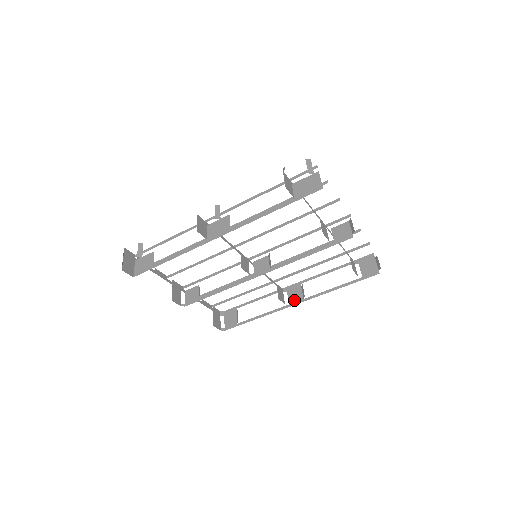
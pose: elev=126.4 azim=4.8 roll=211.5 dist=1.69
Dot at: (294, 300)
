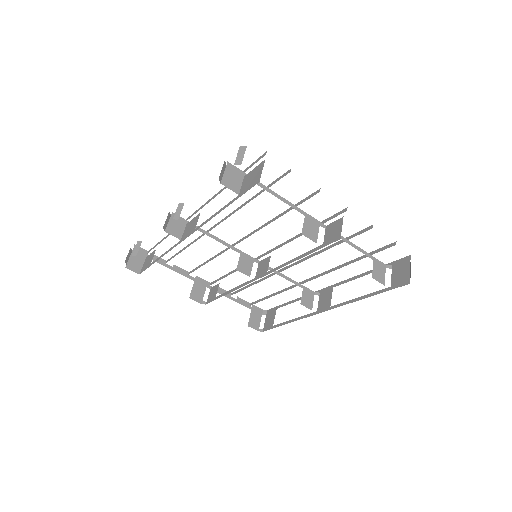
Dot at: (322, 307)
